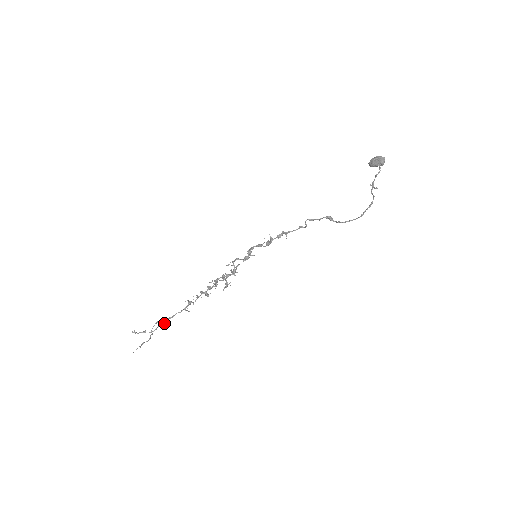
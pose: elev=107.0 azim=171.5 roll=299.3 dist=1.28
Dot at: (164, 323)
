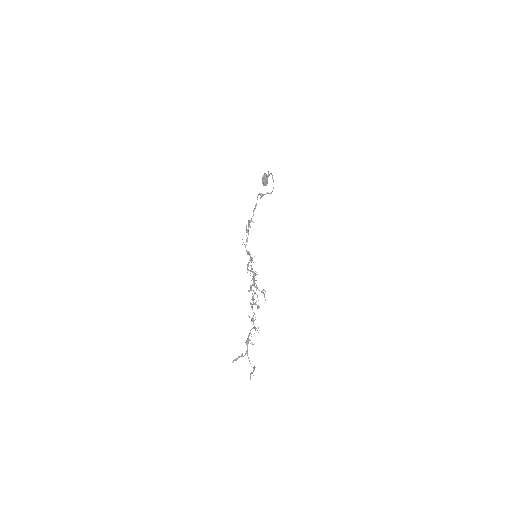
Dot at: (248, 340)
